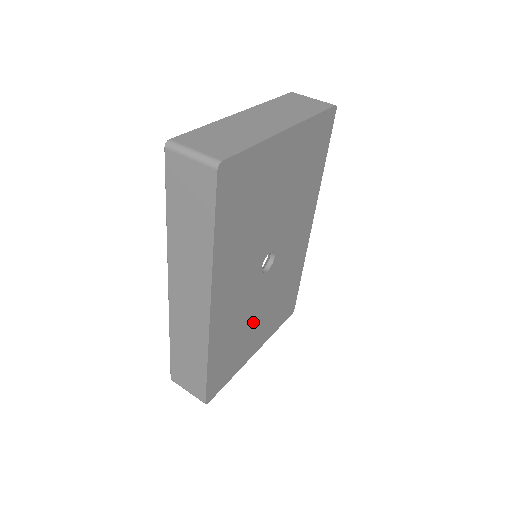
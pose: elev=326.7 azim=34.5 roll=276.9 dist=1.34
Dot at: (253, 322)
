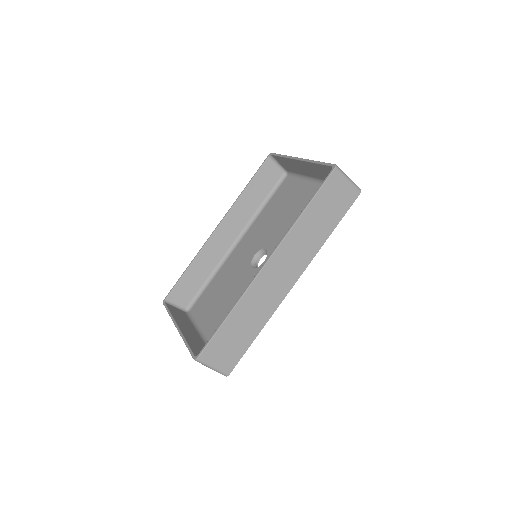
Dot at: occluded
